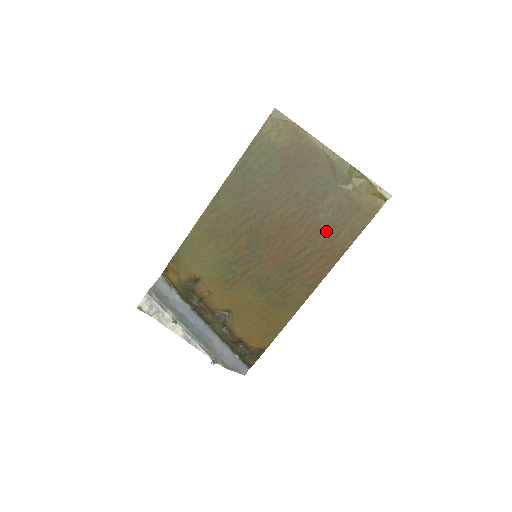
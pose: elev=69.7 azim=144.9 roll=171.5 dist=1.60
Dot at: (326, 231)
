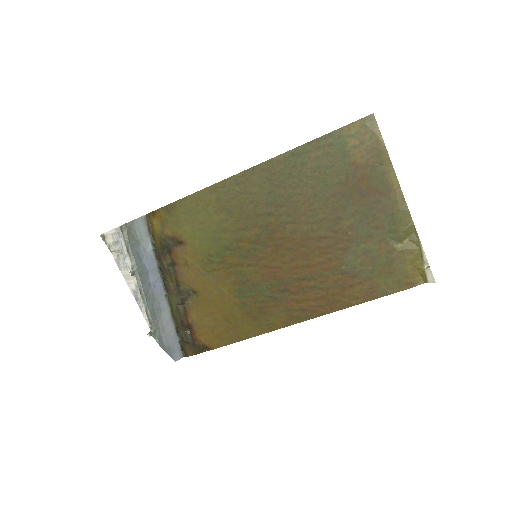
Dot at: (344, 275)
